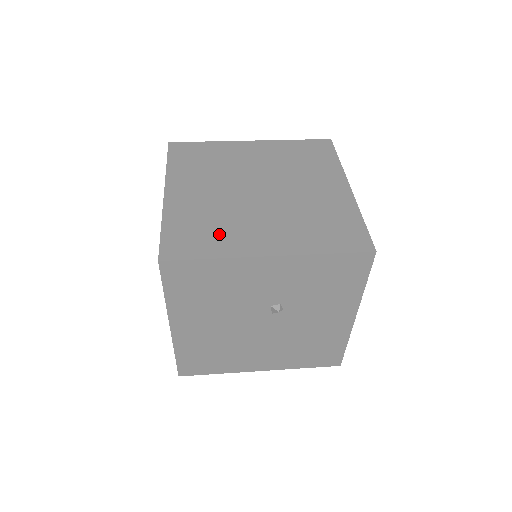
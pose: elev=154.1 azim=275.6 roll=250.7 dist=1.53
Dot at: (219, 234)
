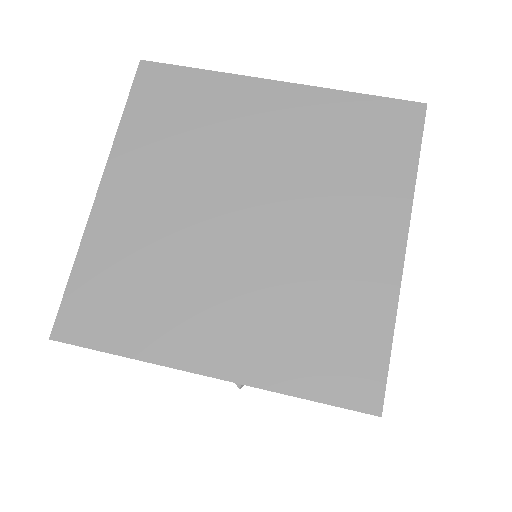
Dot at: (150, 306)
